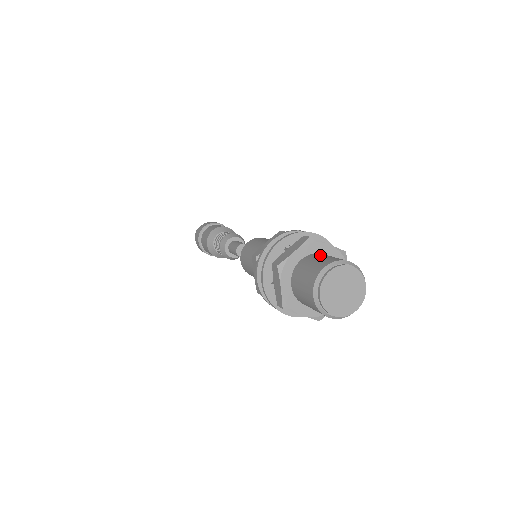
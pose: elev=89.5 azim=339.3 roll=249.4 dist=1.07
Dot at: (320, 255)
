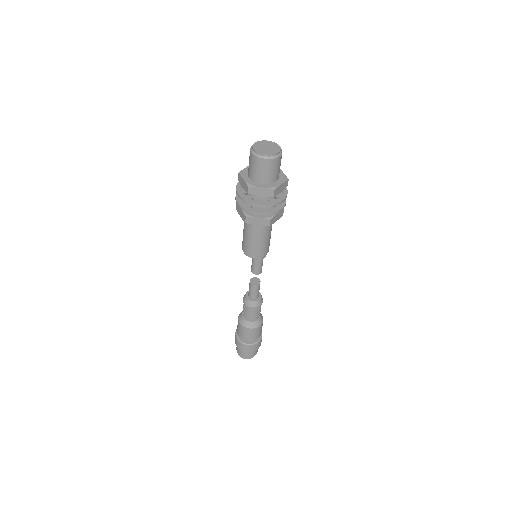
Dot at: occluded
